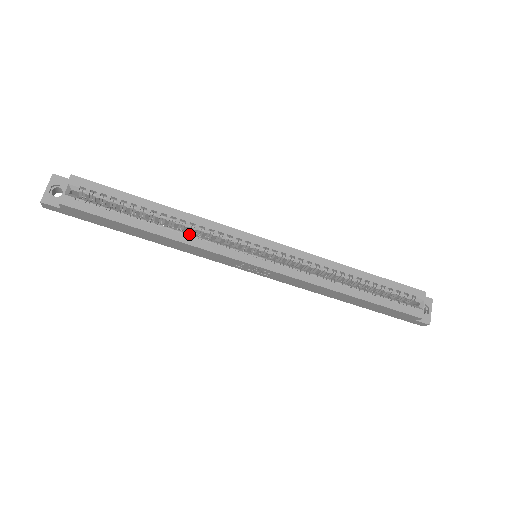
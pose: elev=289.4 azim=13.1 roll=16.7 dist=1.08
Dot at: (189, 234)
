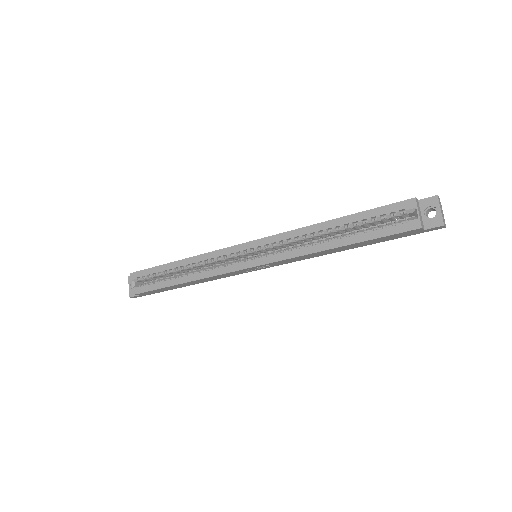
Dot at: occluded
